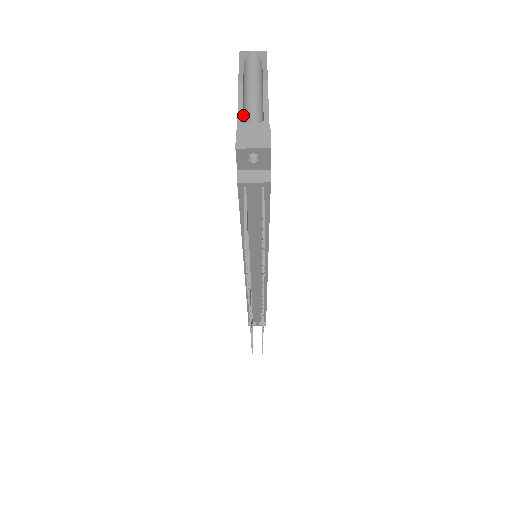
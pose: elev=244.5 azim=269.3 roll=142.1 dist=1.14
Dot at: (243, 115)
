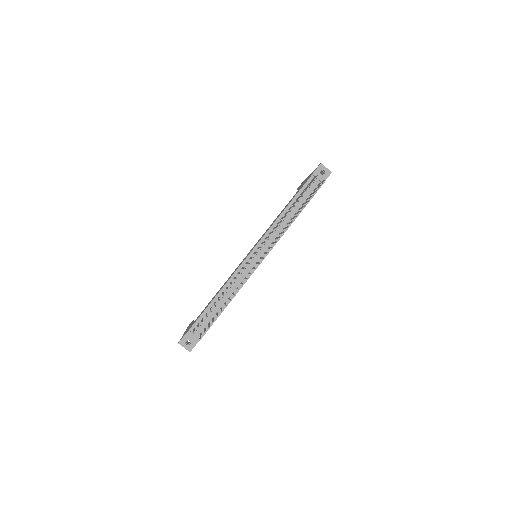
Dot at: occluded
